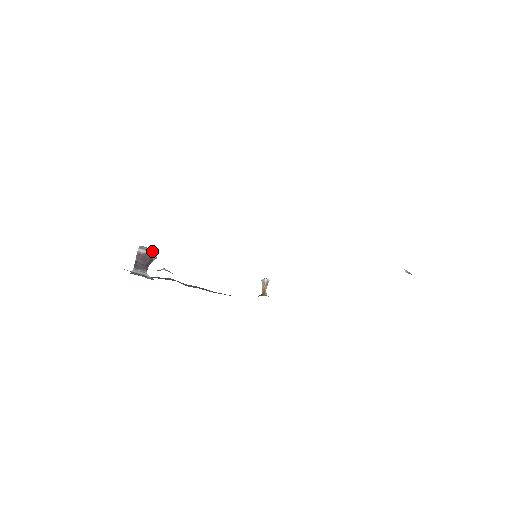
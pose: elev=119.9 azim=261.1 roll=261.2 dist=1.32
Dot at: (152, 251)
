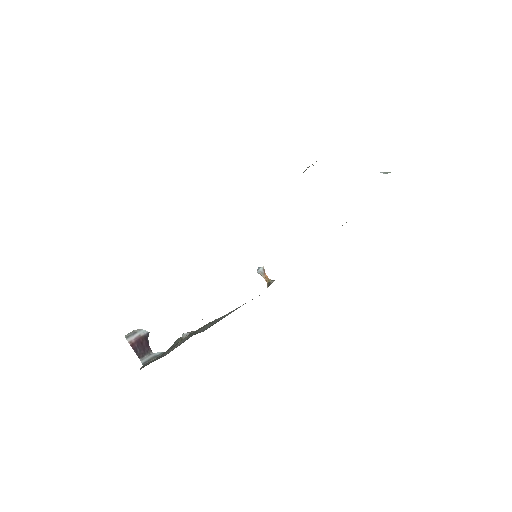
Dot at: (139, 331)
